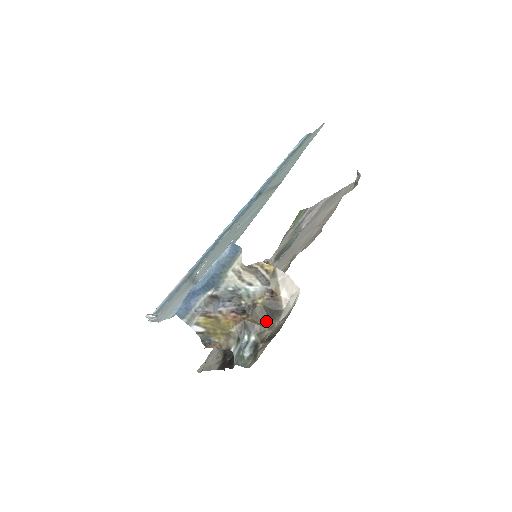
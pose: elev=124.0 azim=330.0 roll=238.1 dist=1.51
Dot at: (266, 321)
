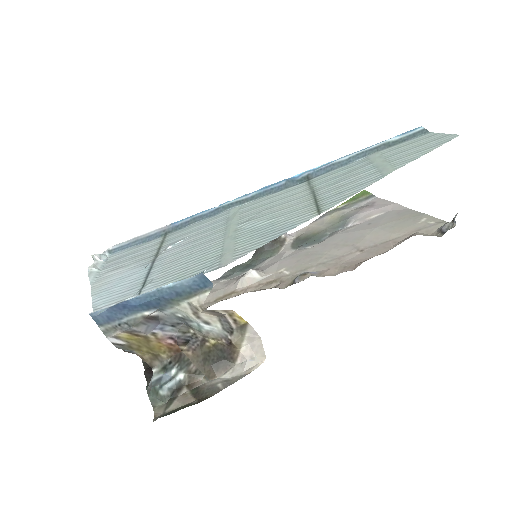
Dot at: (207, 366)
